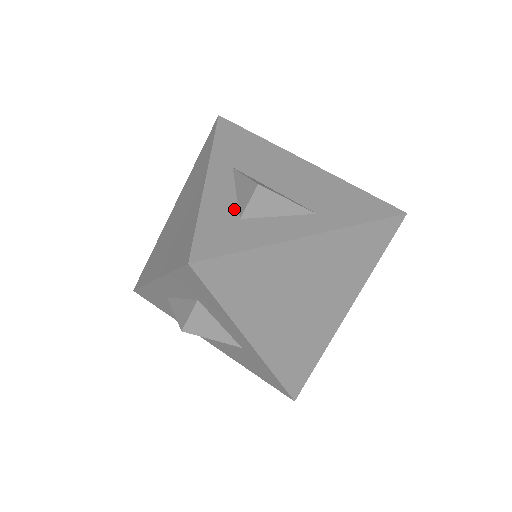
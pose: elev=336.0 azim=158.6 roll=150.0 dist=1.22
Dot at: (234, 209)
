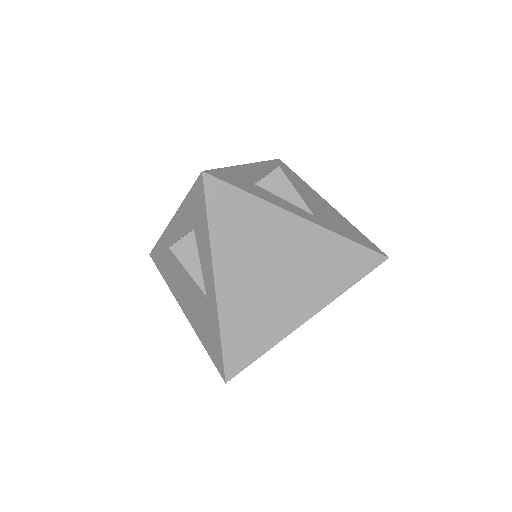
Dot at: (254, 180)
